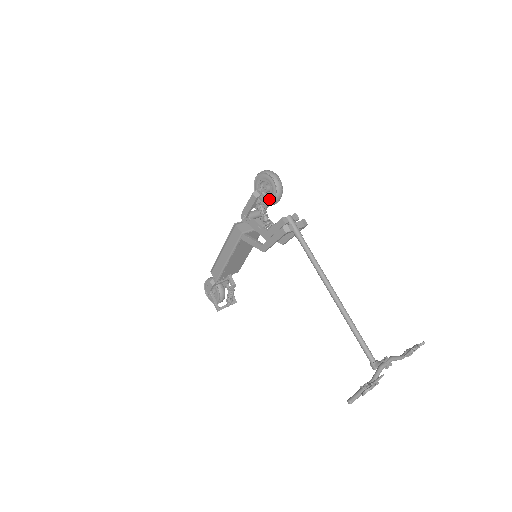
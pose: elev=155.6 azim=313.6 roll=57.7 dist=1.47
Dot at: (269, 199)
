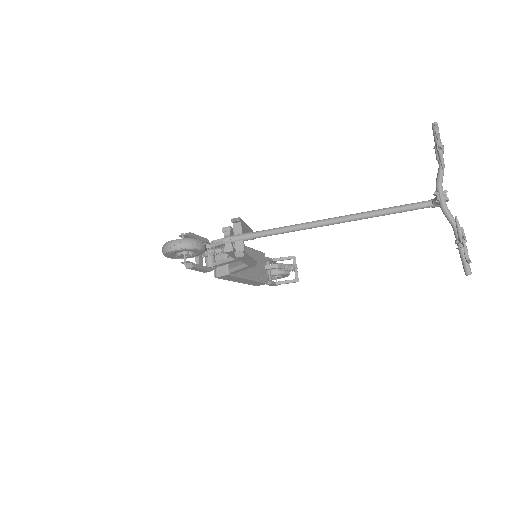
Dot at: (198, 253)
